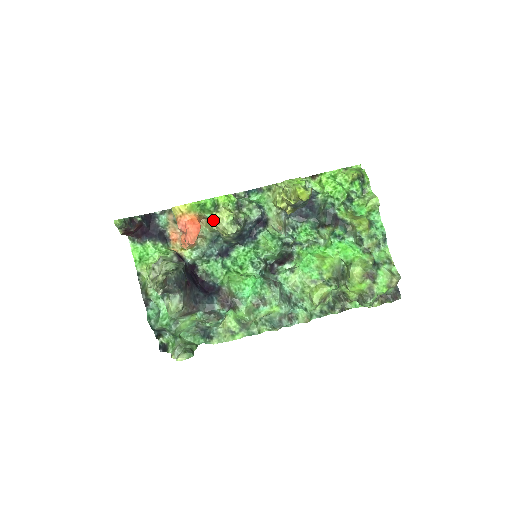
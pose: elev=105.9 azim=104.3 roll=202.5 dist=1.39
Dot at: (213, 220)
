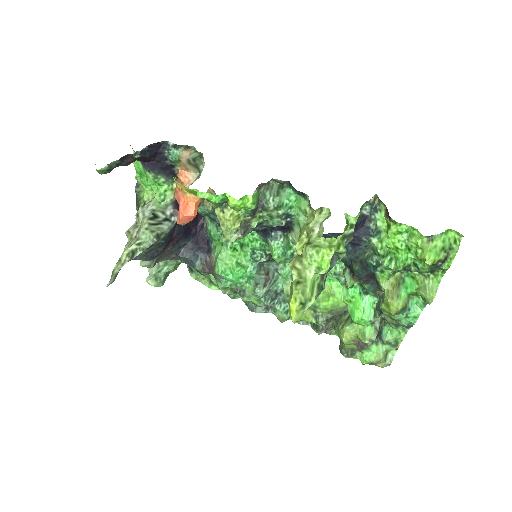
Dot at: (216, 212)
